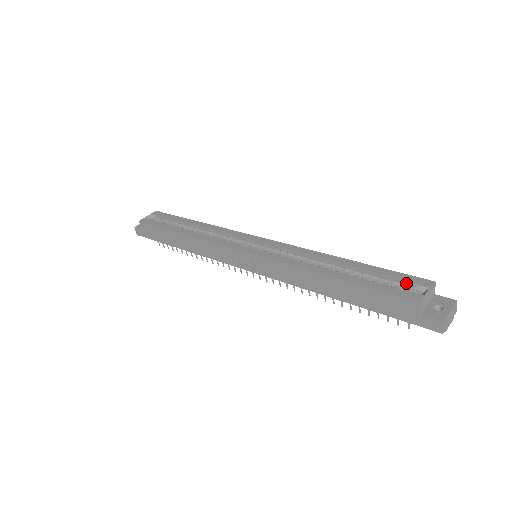
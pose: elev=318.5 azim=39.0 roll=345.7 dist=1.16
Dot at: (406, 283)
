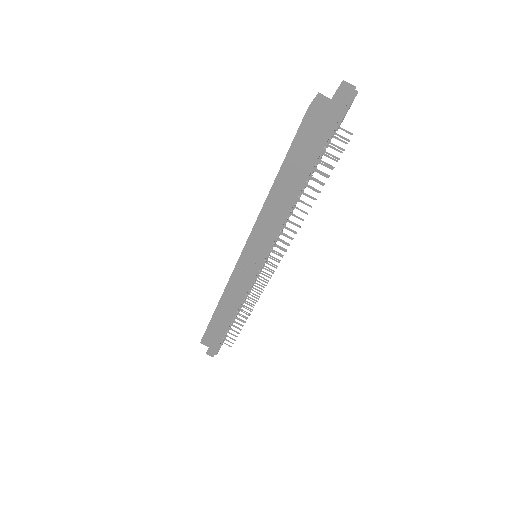
Dot at: occluded
